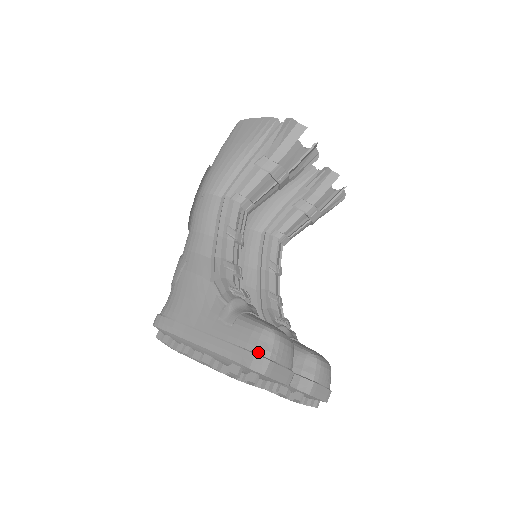
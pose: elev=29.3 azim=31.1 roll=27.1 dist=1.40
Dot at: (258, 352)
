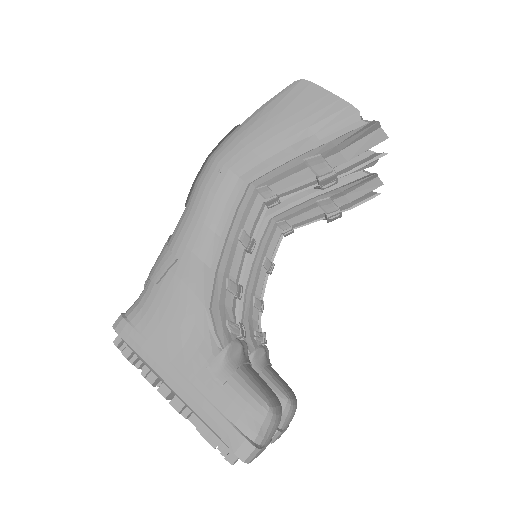
Dot at: (249, 436)
